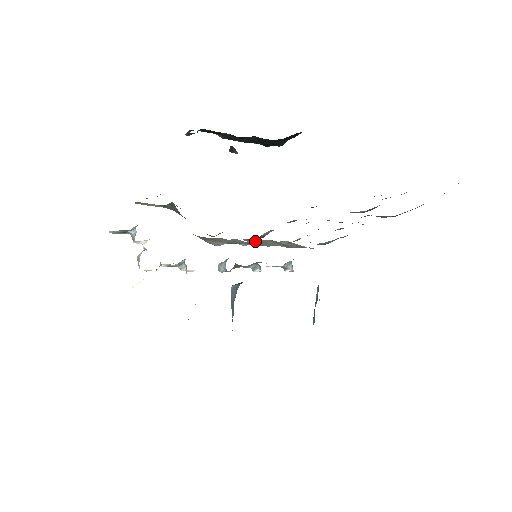
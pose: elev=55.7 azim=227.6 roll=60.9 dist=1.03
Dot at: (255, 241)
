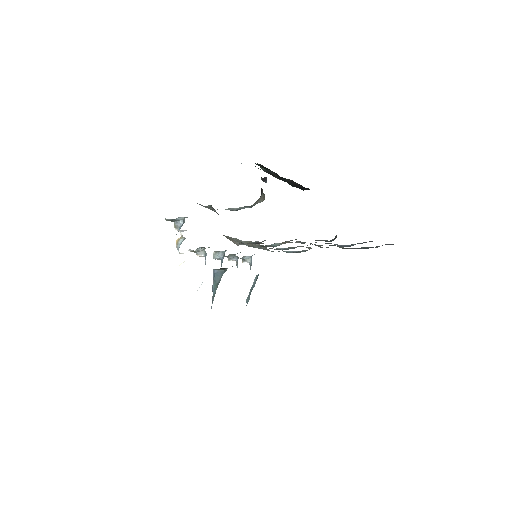
Dot at: (244, 241)
